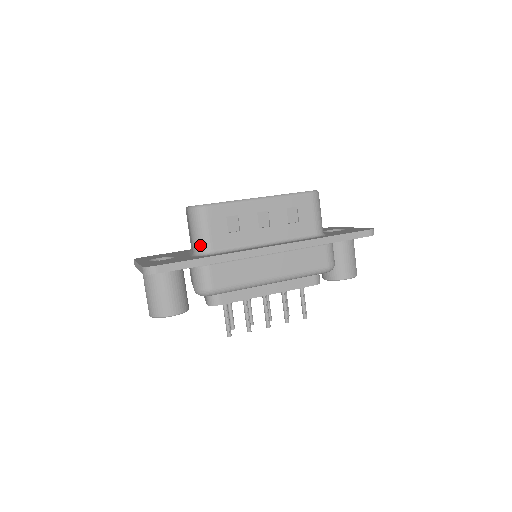
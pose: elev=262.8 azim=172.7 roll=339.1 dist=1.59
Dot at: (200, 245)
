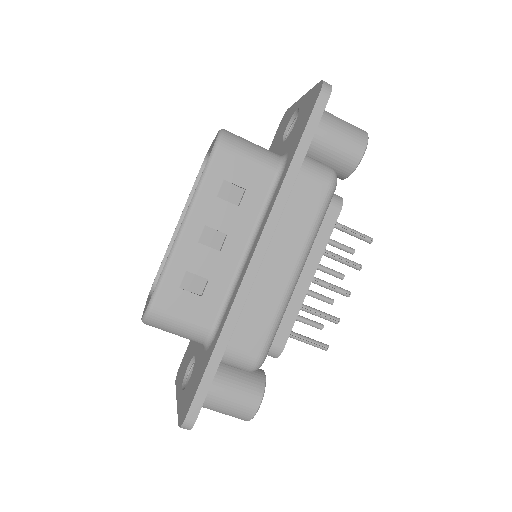
Dot at: (196, 338)
